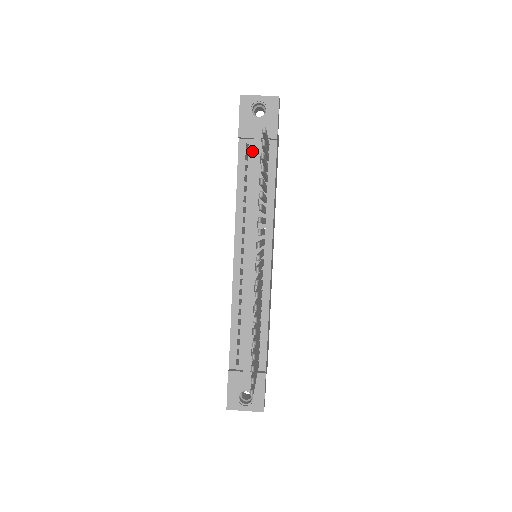
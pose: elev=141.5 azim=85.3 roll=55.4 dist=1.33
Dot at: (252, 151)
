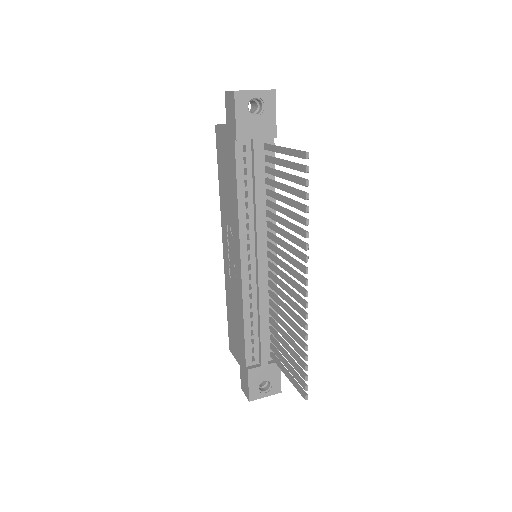
Dot at: (250, 153)
